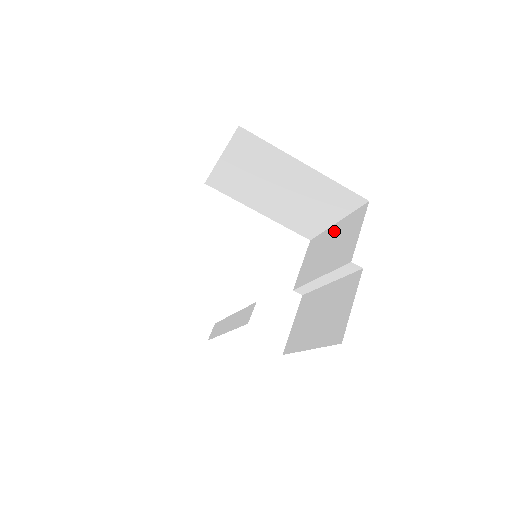
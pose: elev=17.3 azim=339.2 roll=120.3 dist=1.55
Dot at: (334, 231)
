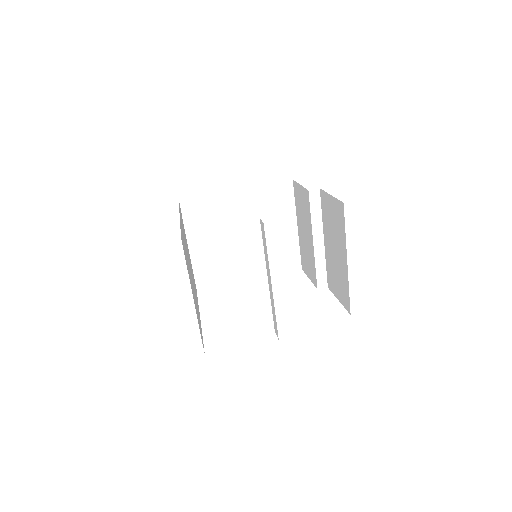
Dot at: (299, 227)
